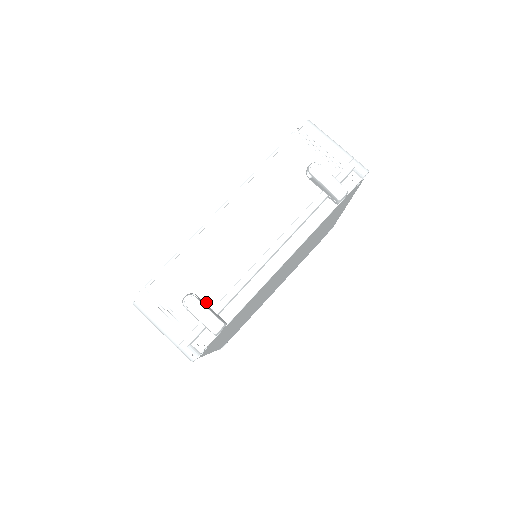
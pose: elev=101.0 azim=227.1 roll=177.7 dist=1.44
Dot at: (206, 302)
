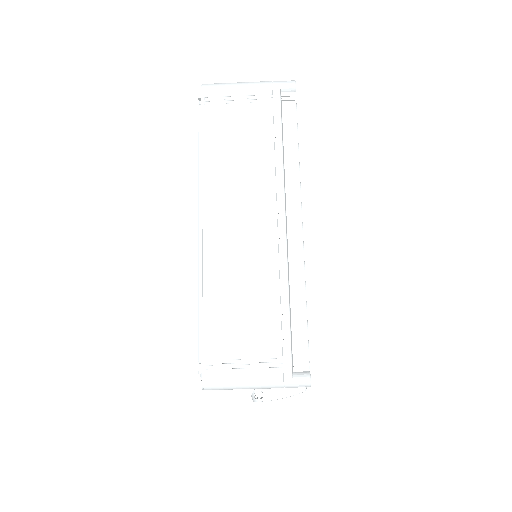
Dot at: occluded
